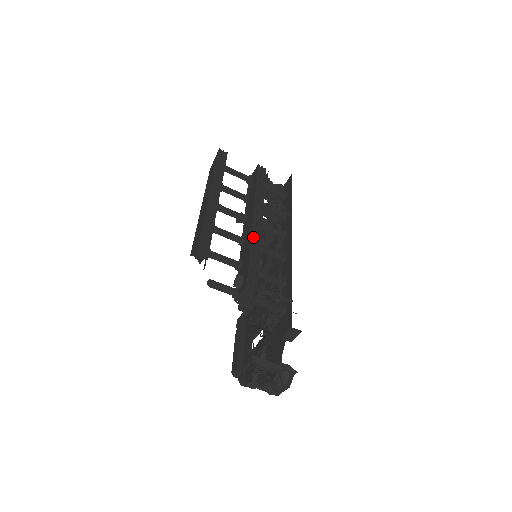
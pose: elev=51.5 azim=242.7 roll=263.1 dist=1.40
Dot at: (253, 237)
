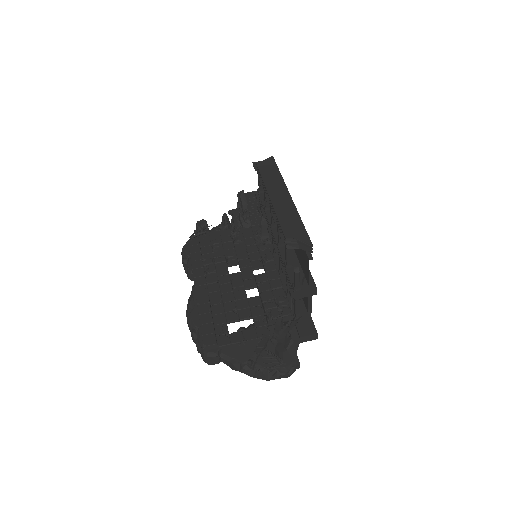
Dot at: occluded
